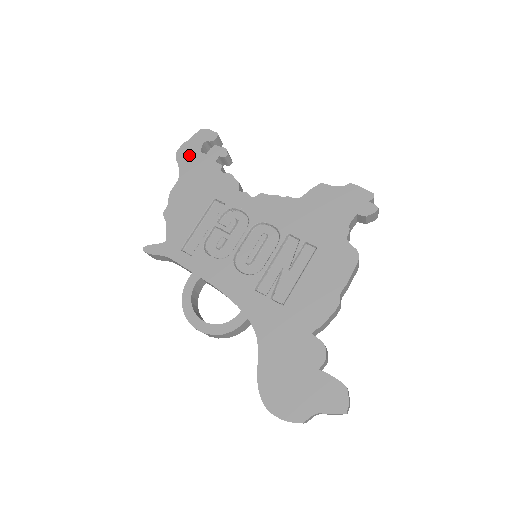
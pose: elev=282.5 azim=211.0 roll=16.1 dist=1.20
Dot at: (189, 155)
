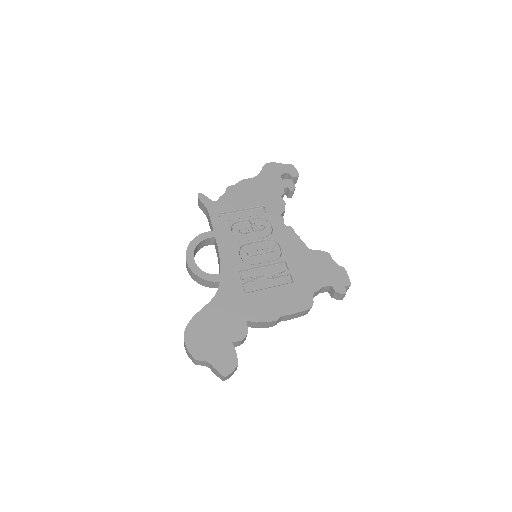
Dot at: (272, 171)
